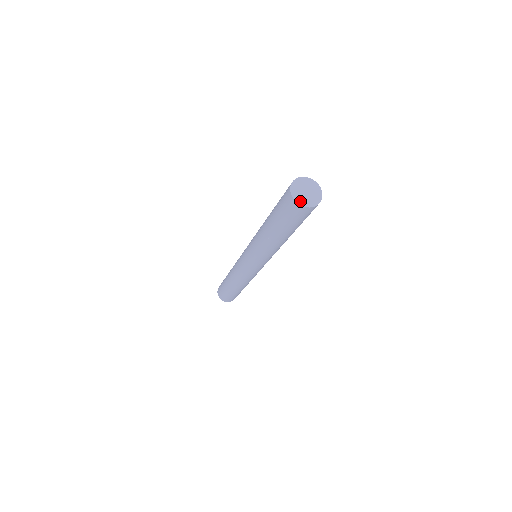
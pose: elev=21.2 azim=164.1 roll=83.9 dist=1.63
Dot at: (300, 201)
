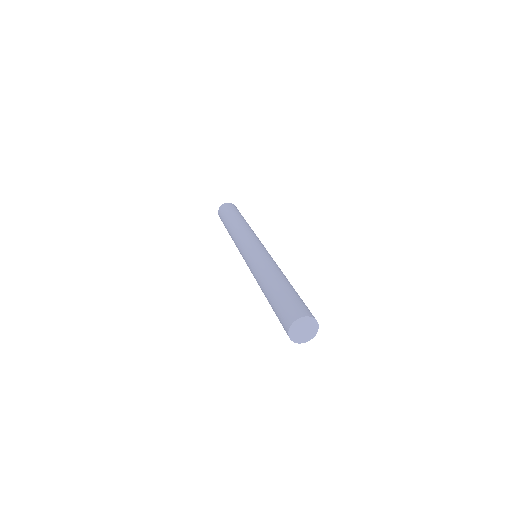
Dot at: (292, 332)
